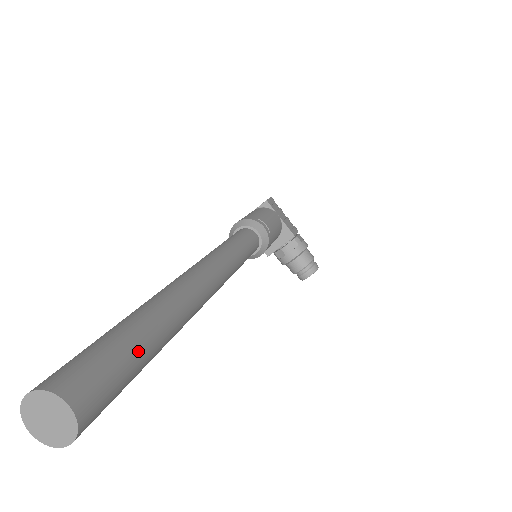
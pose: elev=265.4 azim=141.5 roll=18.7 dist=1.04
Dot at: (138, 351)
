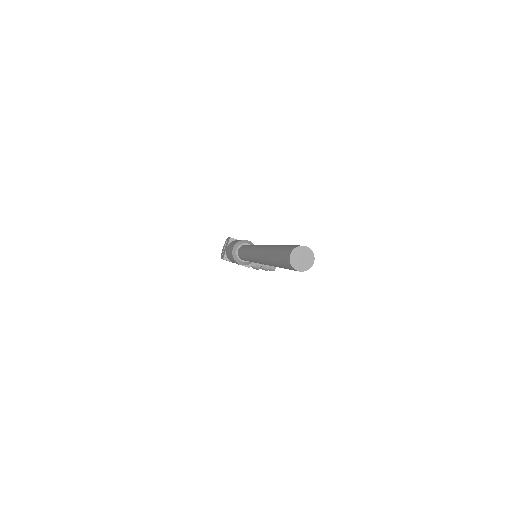
Dot at: occluded
